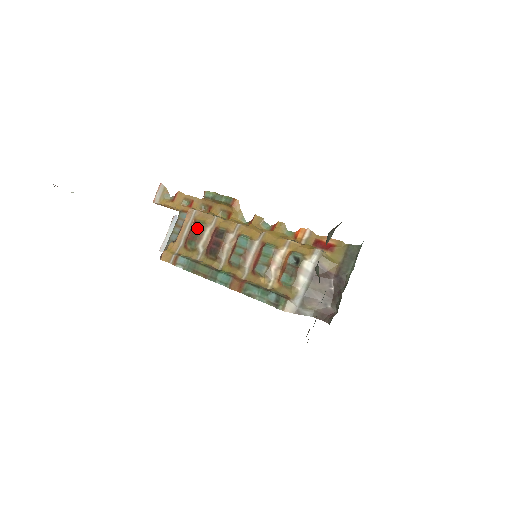
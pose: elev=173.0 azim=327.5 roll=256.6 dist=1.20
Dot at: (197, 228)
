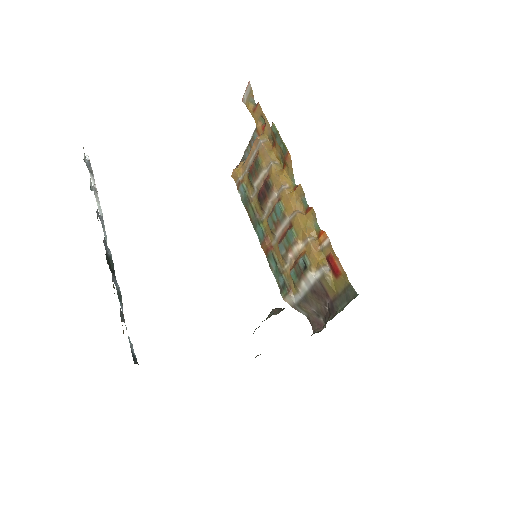
Dot at: (256, 165)
